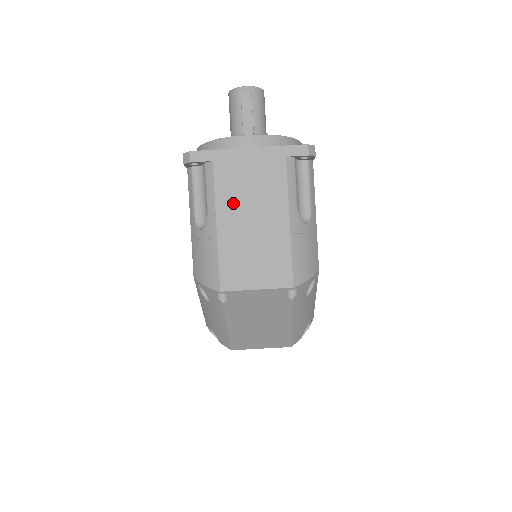
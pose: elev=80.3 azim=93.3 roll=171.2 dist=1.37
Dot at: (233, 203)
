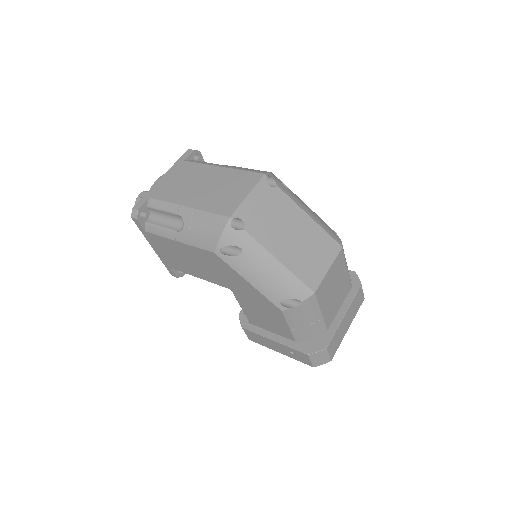
Dot at: (182, 194)
